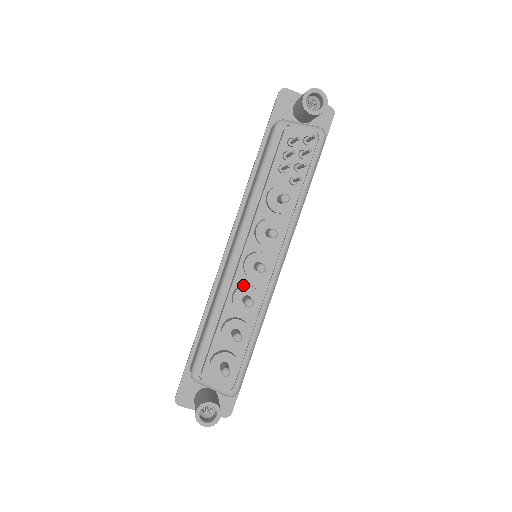
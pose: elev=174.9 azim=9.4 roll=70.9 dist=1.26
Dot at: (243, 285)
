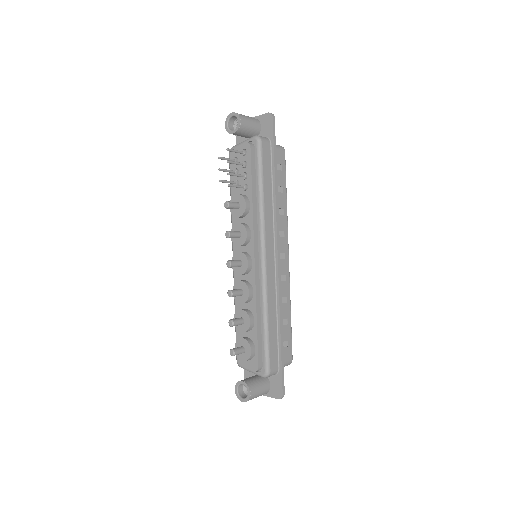
Dot at: (238, 282)
